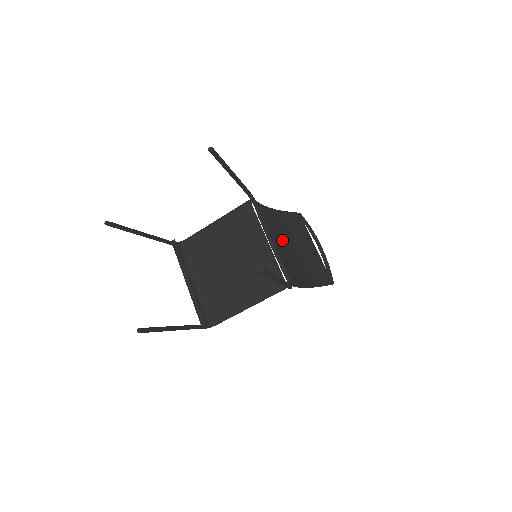
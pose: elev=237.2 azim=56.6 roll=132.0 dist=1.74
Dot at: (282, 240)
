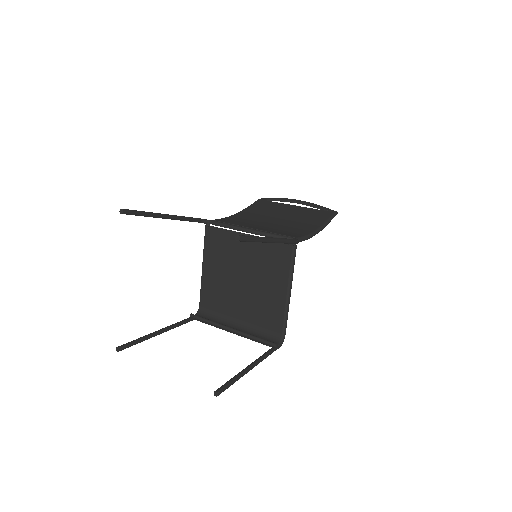
Dot at: (261, 224)
